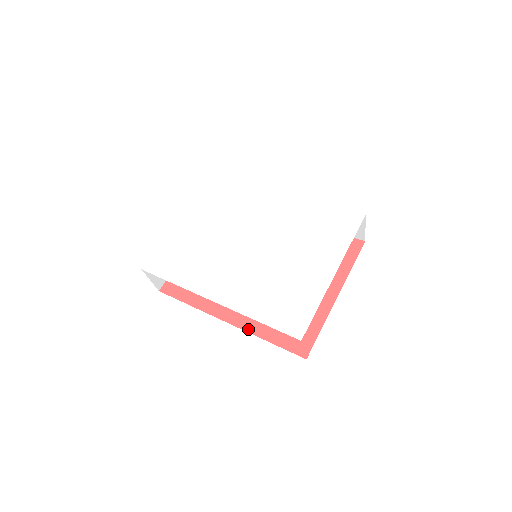
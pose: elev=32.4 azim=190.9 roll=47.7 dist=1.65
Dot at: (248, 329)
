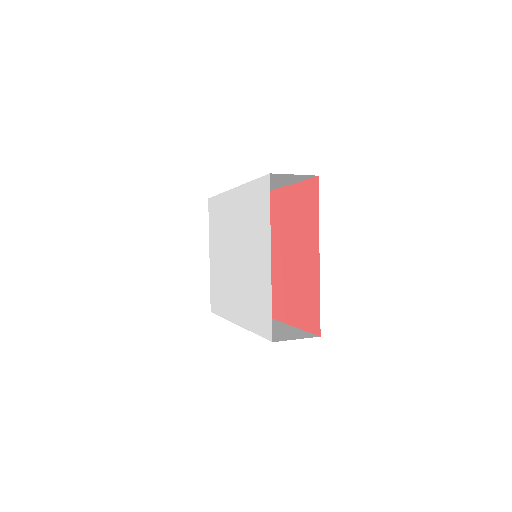
Dot at: (287, 321)
